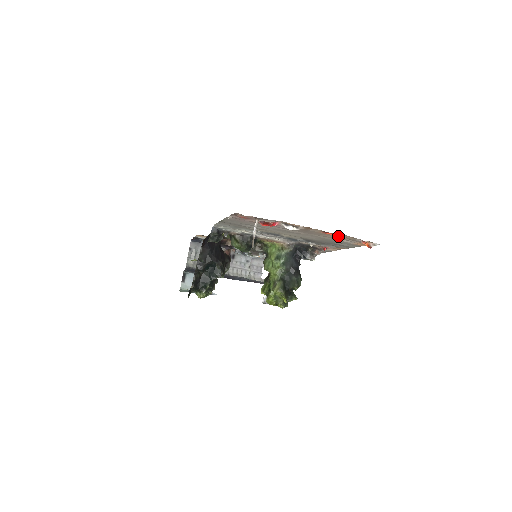
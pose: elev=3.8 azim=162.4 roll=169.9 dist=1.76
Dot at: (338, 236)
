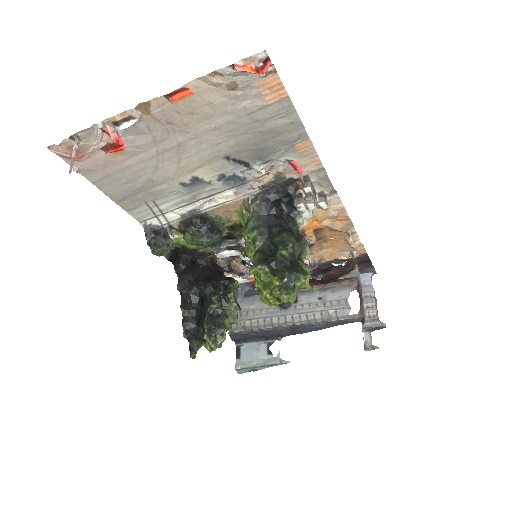
Dot at: (206, 94)
